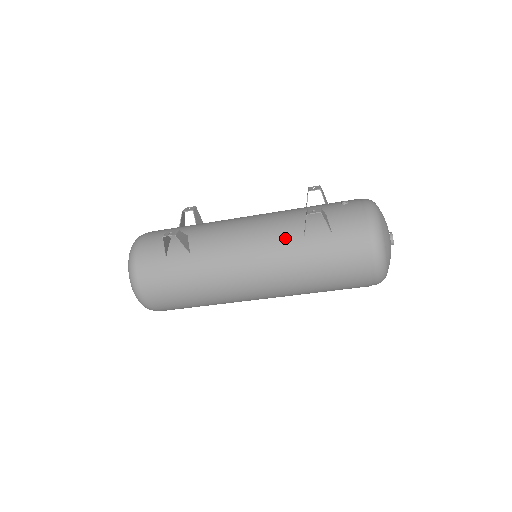
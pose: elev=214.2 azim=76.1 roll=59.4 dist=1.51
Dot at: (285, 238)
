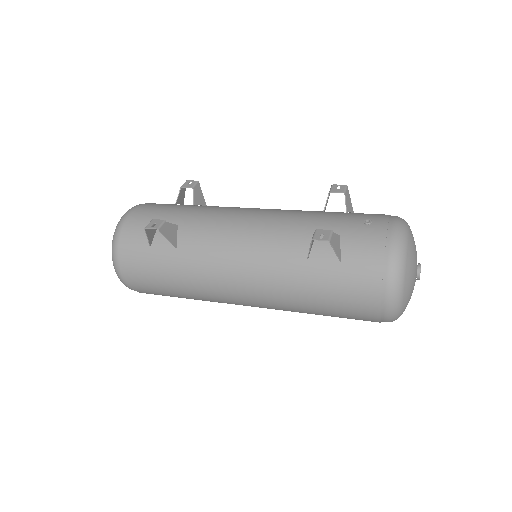
Dot at: (285, 255)
